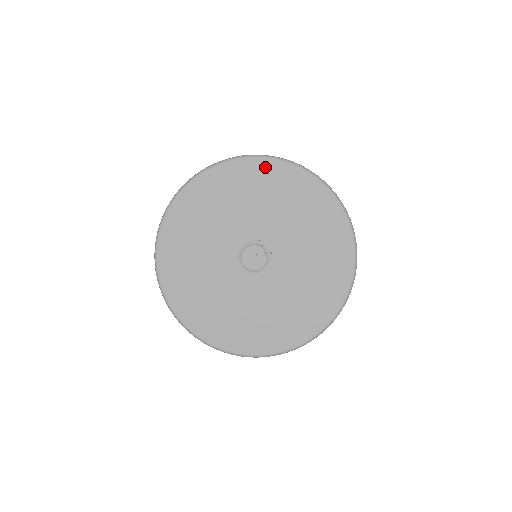
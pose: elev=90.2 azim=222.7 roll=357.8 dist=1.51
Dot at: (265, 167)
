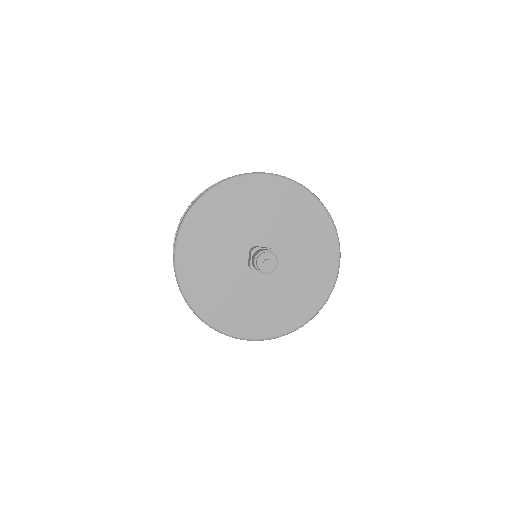
Dot at: (218, 195)
